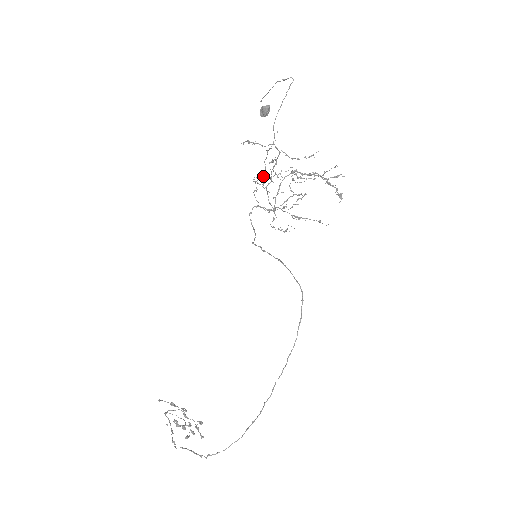
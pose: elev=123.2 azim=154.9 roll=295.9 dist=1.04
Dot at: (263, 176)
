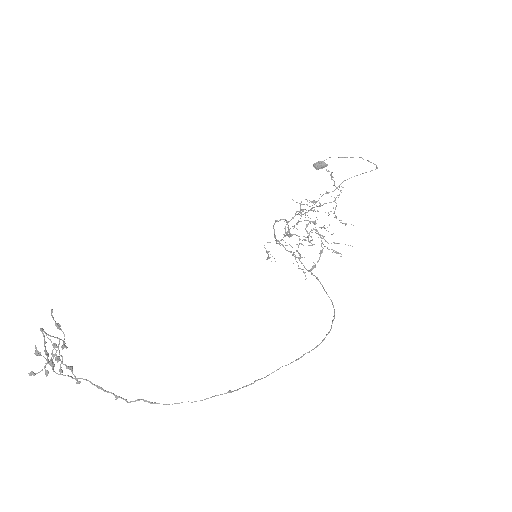
Dot at: (312, 205)
